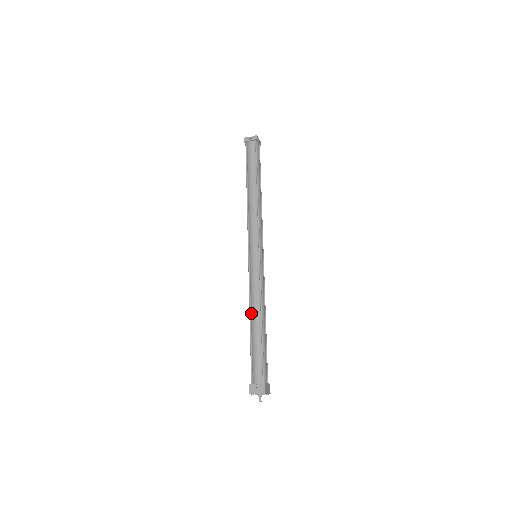
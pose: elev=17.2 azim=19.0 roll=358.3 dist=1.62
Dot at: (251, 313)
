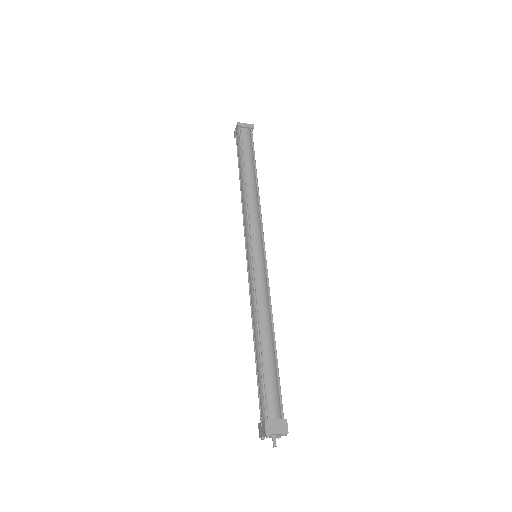
Dot at: occluded
